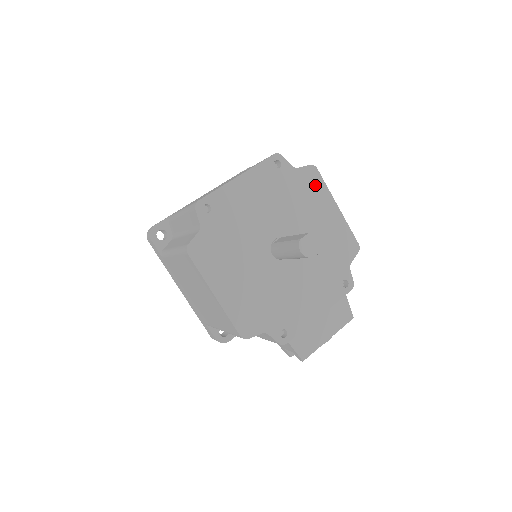
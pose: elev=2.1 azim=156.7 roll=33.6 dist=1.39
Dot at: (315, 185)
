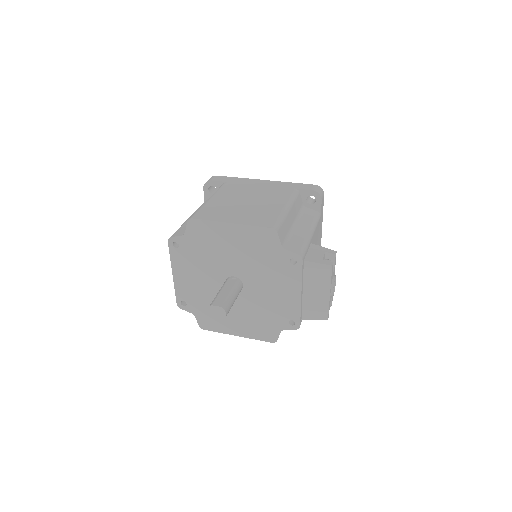
Dot at: (204, 229)
